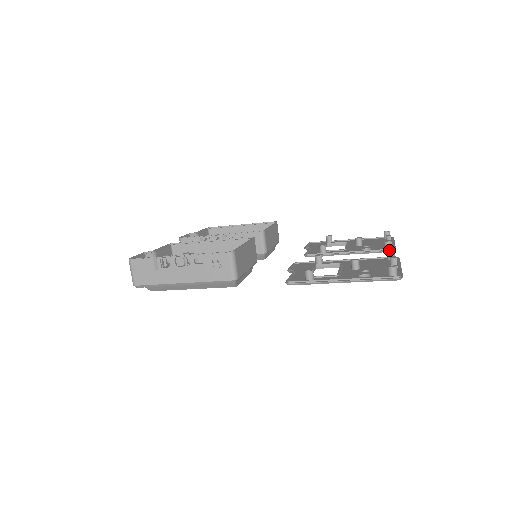
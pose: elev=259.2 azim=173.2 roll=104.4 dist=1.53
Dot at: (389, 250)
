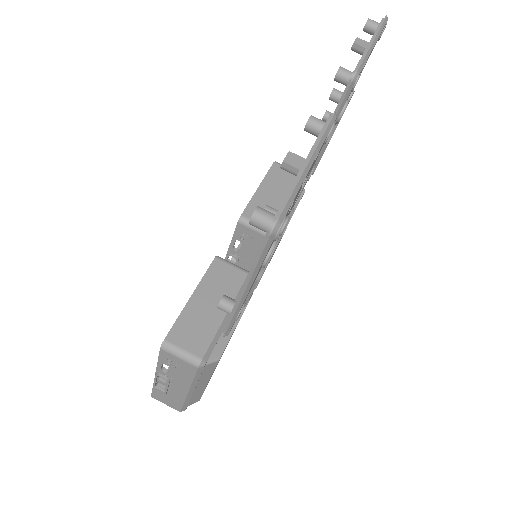
Dot at: (307, 123)
